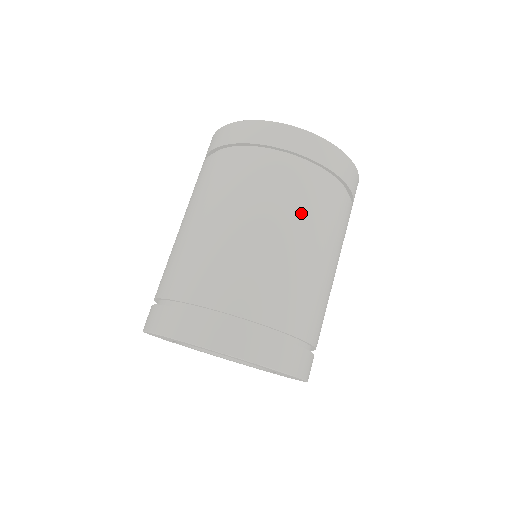
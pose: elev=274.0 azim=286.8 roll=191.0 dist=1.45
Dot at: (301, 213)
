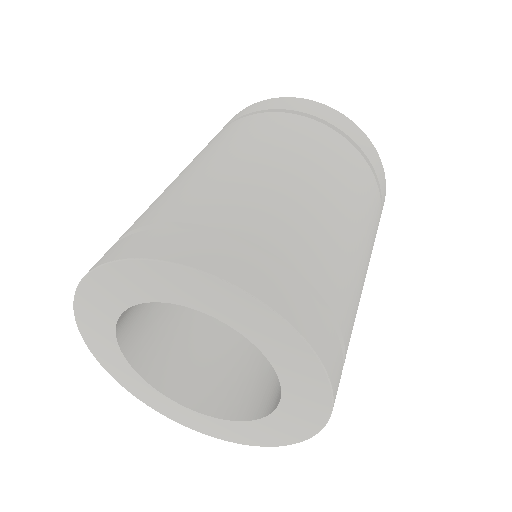
Dot at: (325, 162)
